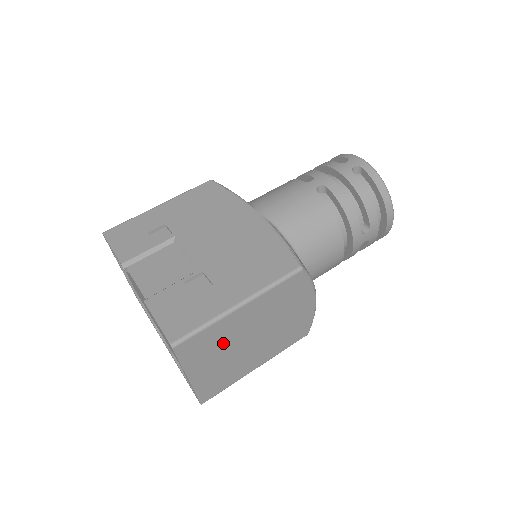
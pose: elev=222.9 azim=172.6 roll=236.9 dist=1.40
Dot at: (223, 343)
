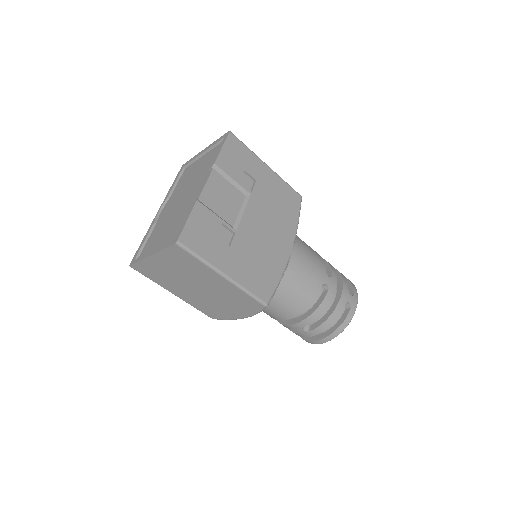
Dot at: (189, 271)
